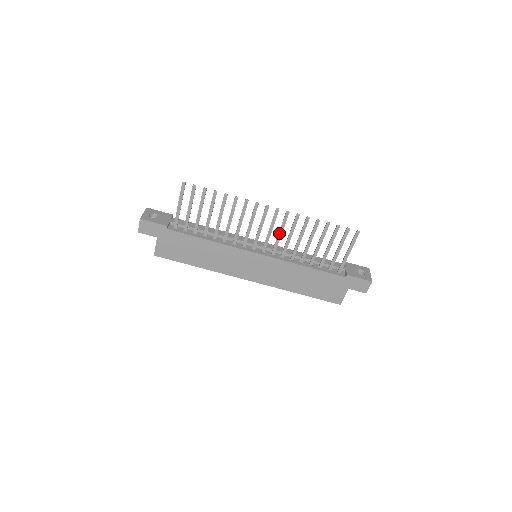
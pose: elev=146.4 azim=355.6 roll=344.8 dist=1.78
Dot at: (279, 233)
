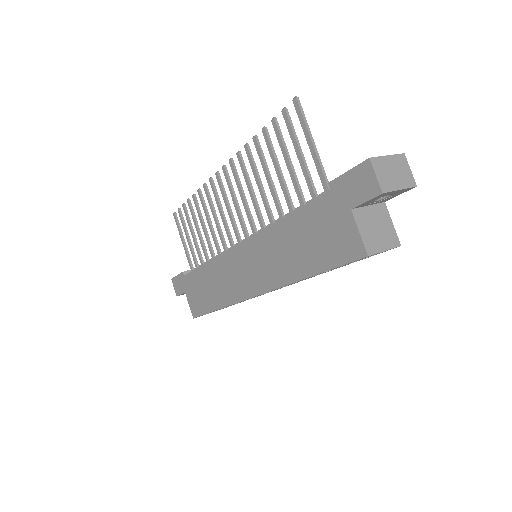
Dot at: (241, 197)
